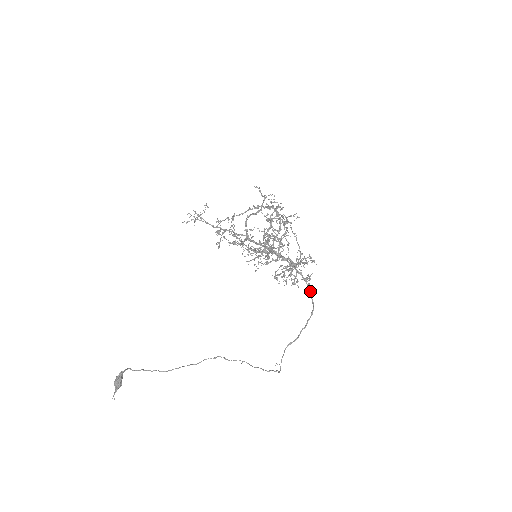
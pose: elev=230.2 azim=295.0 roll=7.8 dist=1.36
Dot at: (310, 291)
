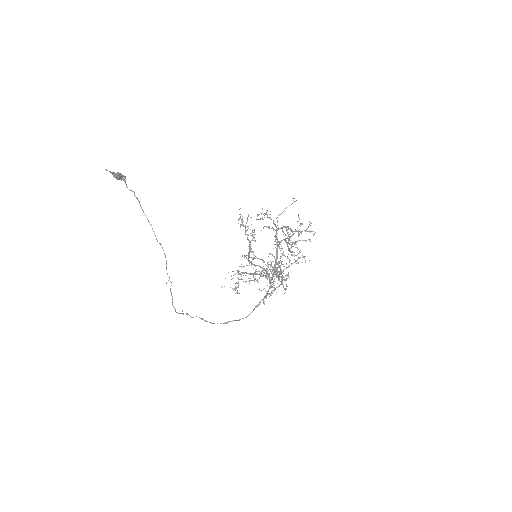
Dot at: occluded
